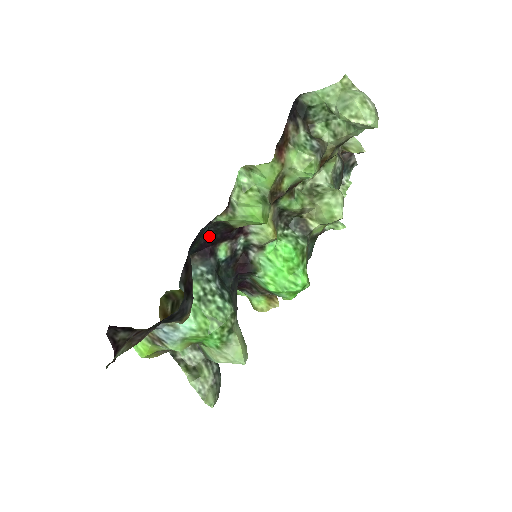
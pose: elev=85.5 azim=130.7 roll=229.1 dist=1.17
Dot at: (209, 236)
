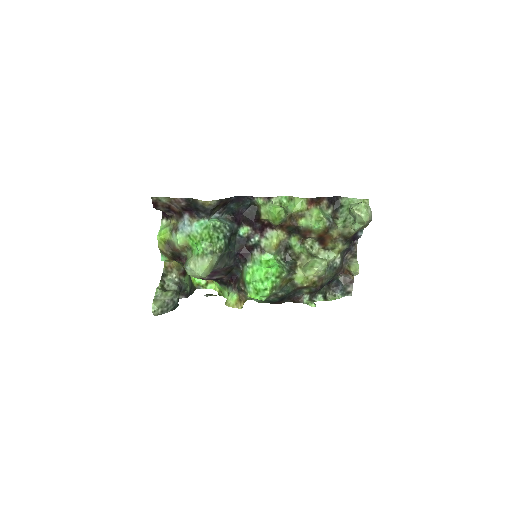
Dot at: (246, 212)
